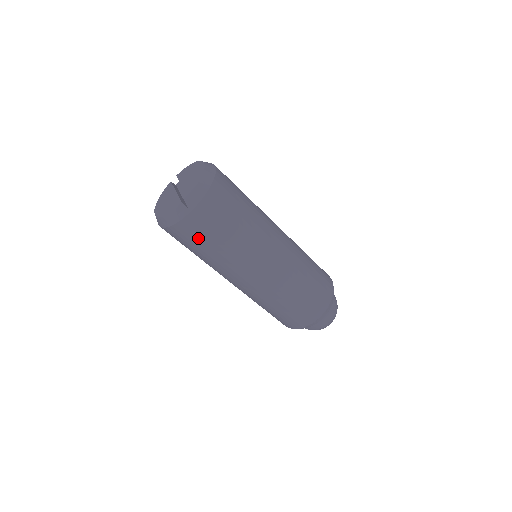
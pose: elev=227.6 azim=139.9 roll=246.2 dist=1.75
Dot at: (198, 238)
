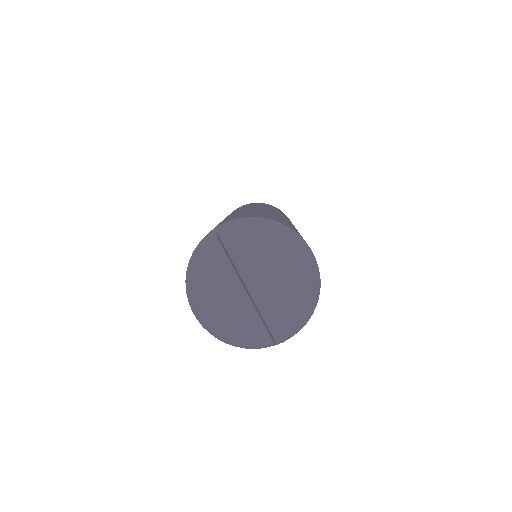
Dot at: occluded
